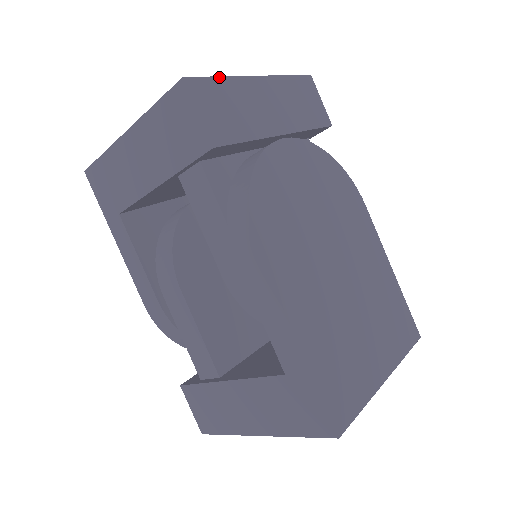
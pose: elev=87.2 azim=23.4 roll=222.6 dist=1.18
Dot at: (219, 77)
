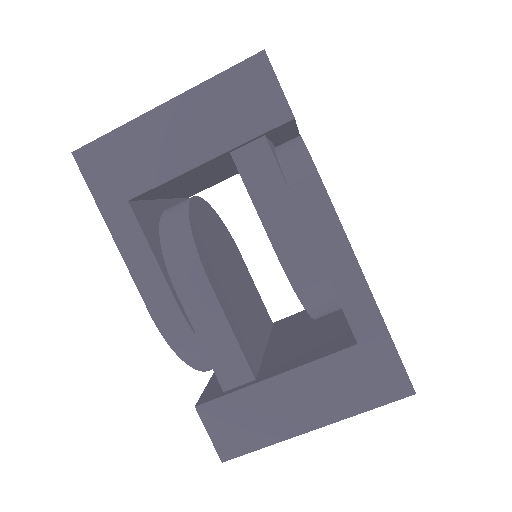
Dot at: occluded
